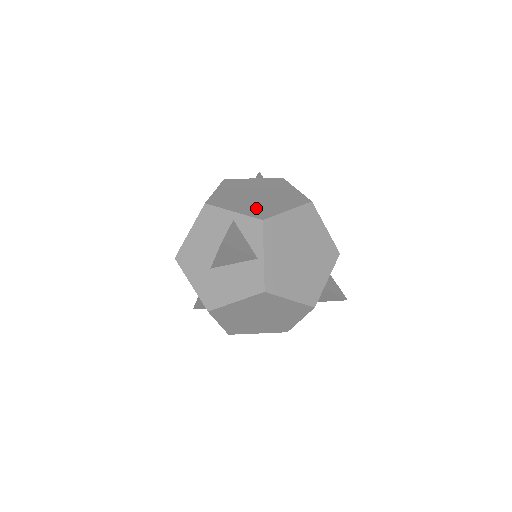
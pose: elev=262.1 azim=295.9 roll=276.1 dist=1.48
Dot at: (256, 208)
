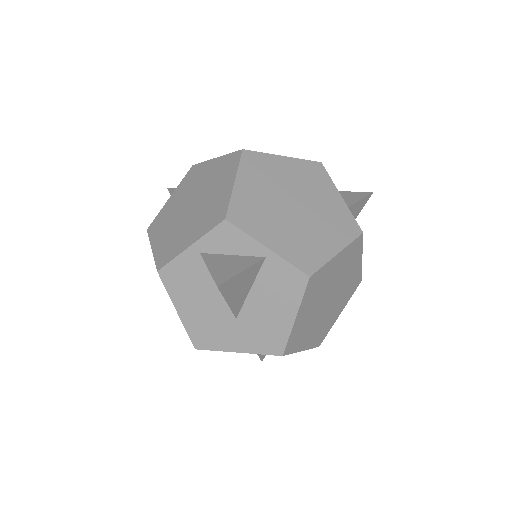
Dot at: (205, 217)
